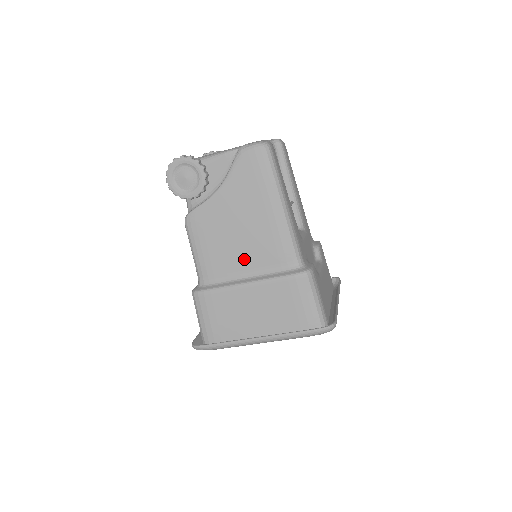
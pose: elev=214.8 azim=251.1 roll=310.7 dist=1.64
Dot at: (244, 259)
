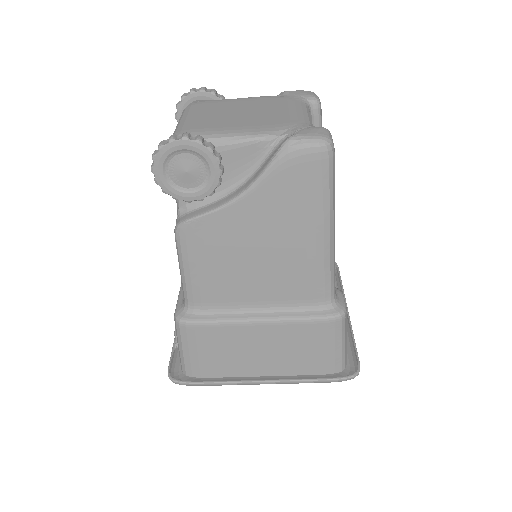
Dot at: (258, 289)
